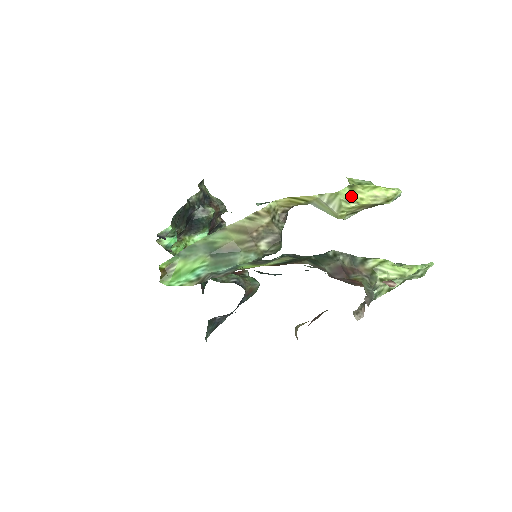
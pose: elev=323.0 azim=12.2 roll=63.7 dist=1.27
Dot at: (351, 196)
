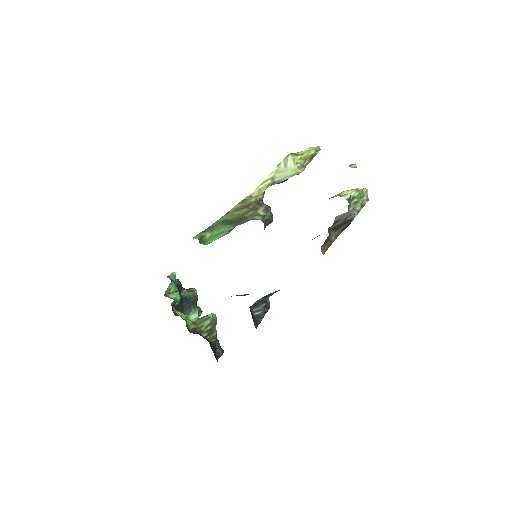
Dot at: (296, 154)
